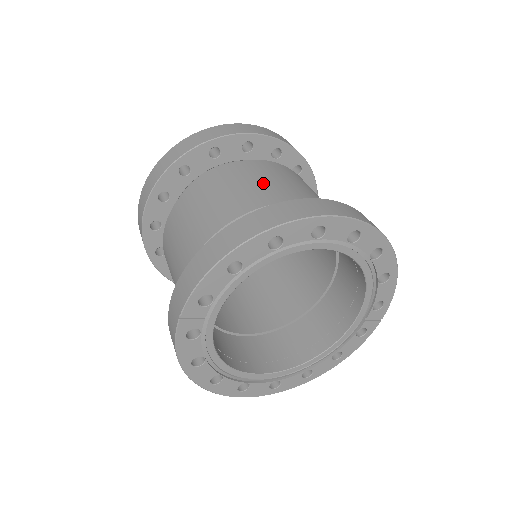
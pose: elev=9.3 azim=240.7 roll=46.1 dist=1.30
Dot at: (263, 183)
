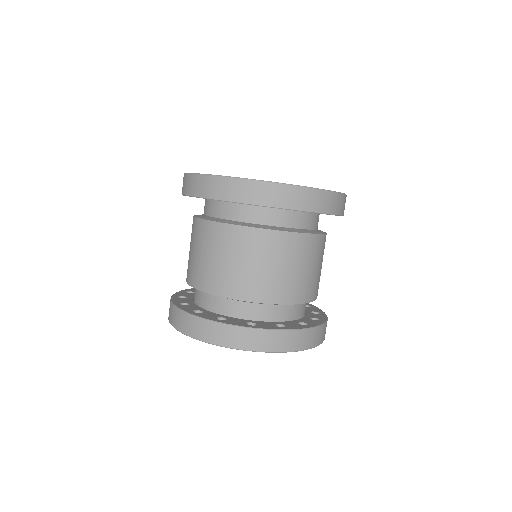
Dot at: (221, 266)
